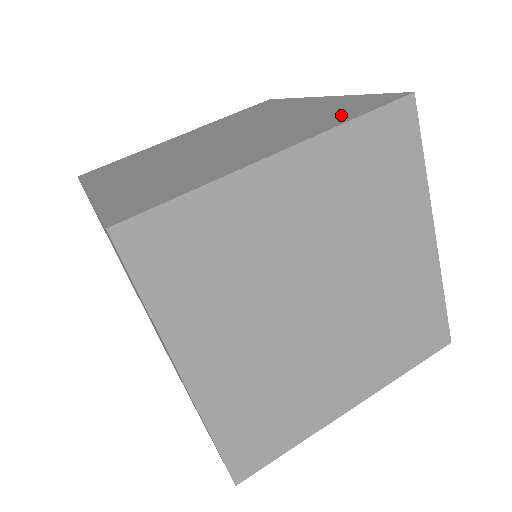
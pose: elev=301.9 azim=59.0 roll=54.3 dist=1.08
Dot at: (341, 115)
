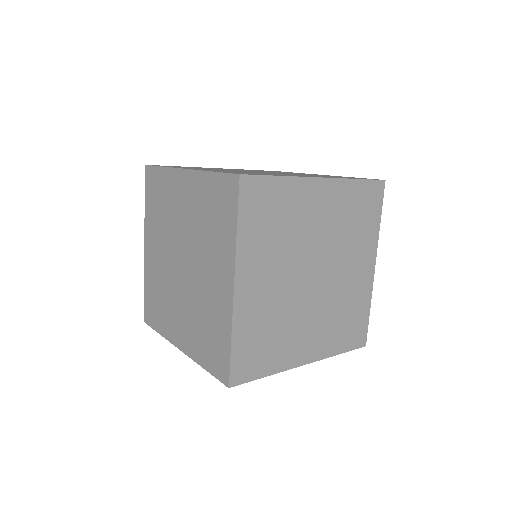
Dot at: (225, 220)
